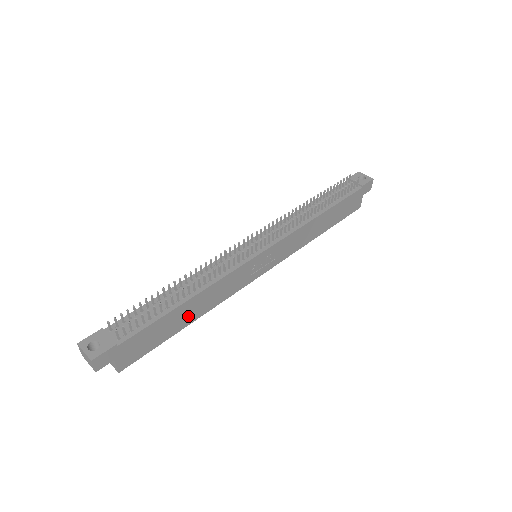
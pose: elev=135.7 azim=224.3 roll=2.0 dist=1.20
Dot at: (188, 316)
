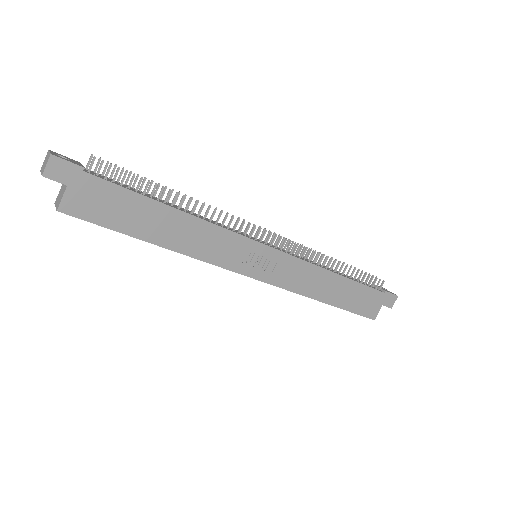
Dot at: (161, 231)
